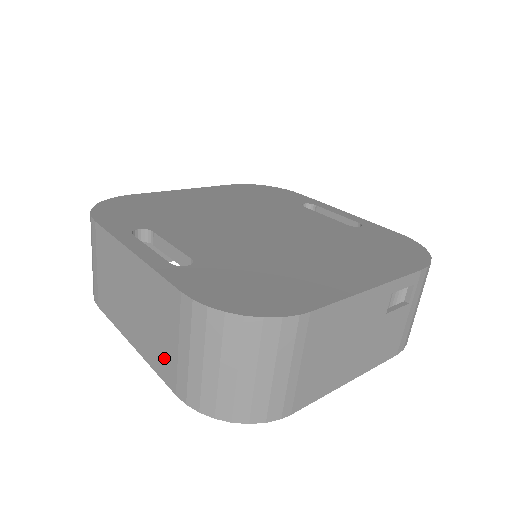
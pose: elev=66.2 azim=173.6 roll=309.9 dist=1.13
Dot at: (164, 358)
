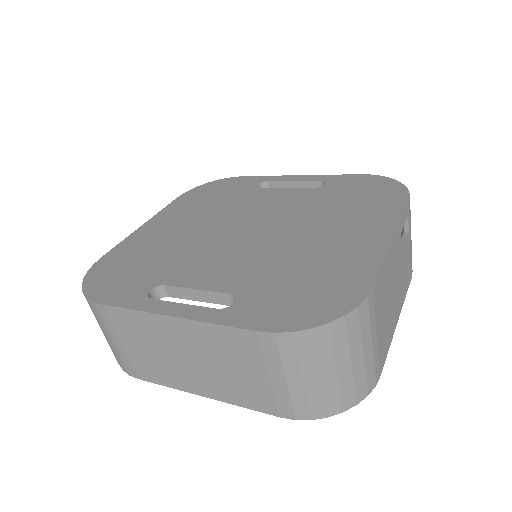
Dot at: (253, 393)
